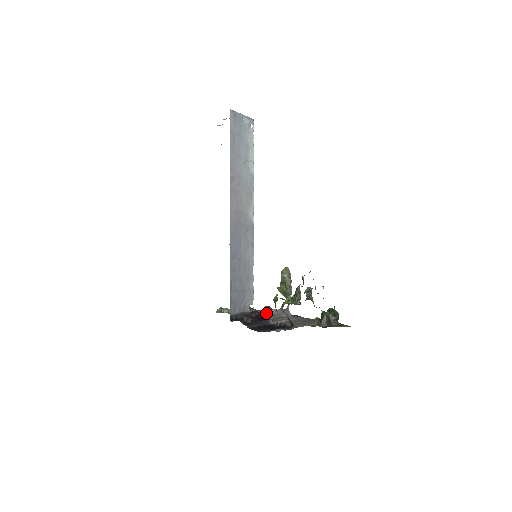
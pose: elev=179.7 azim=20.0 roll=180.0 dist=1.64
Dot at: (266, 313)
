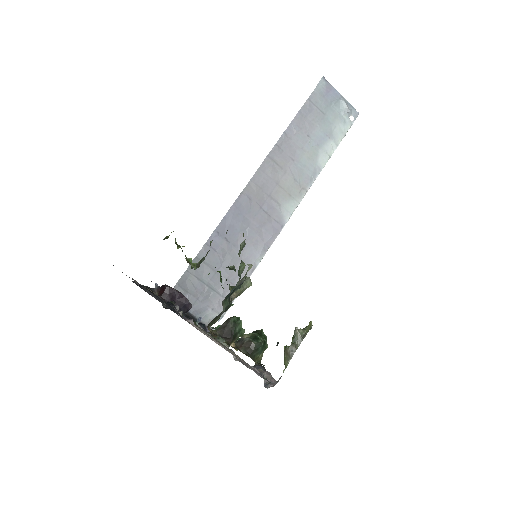
Dot at: occluded
